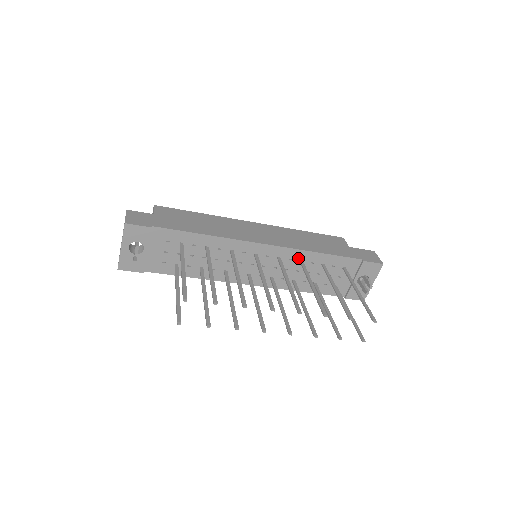
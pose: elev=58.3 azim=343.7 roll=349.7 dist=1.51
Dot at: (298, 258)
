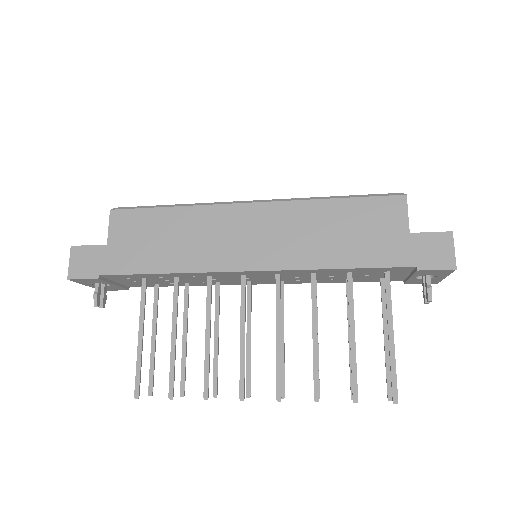
Dot at: (306, 272)
